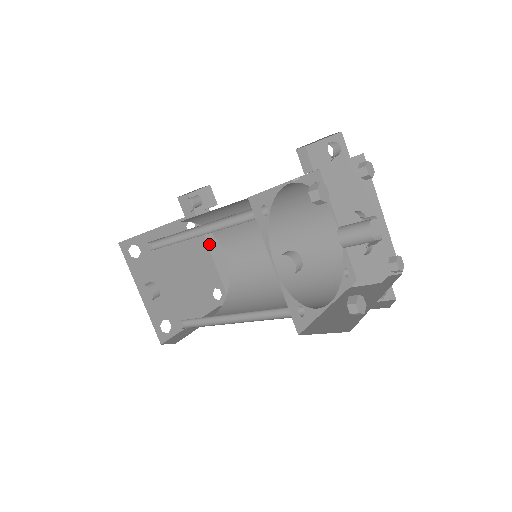
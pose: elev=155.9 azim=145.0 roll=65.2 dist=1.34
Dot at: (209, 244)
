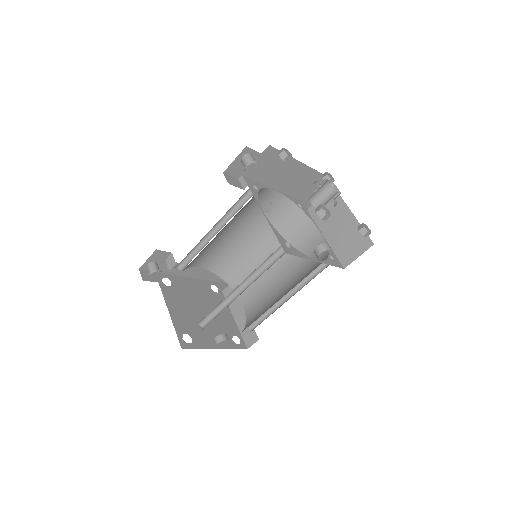
Dot at: (181, 274)
